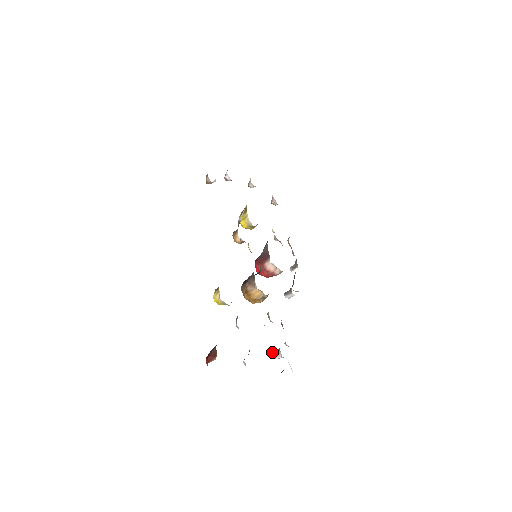
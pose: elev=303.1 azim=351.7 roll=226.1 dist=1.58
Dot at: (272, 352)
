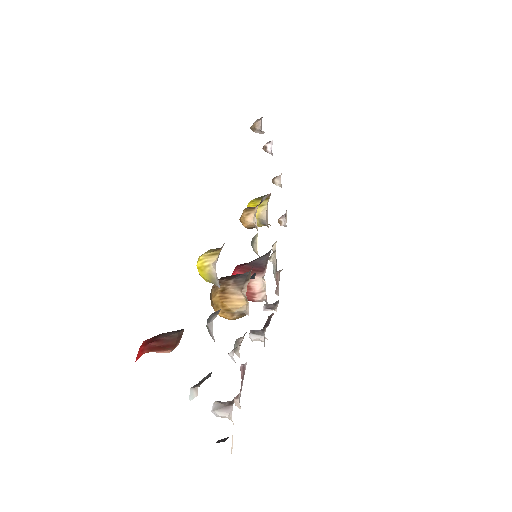
Dot at: occluded
